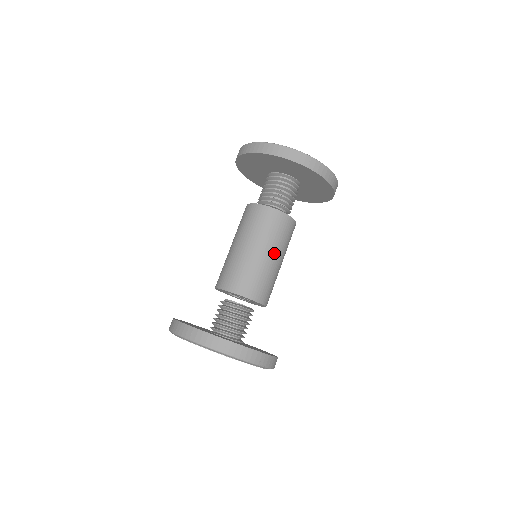
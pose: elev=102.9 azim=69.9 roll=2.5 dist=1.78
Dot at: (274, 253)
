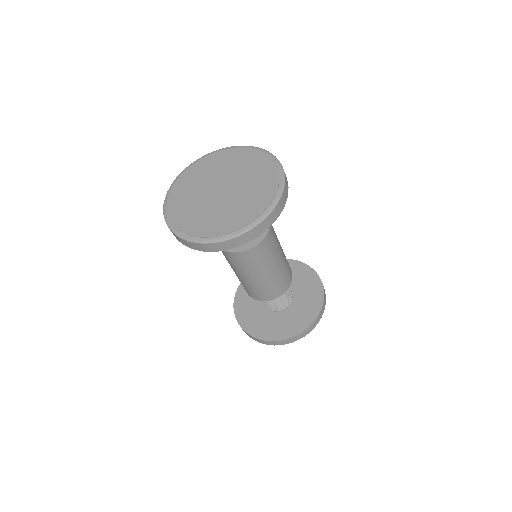
Dot at: (280, 255)
